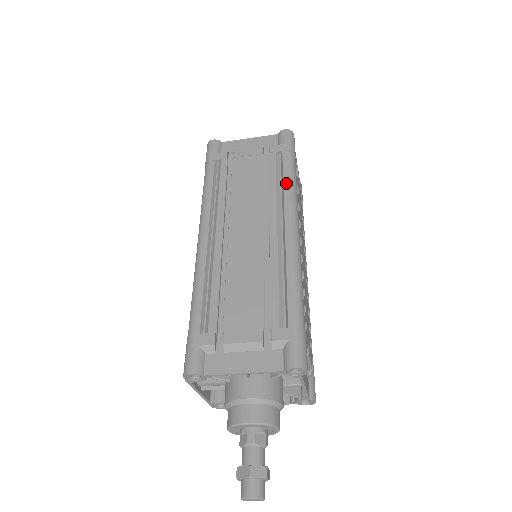
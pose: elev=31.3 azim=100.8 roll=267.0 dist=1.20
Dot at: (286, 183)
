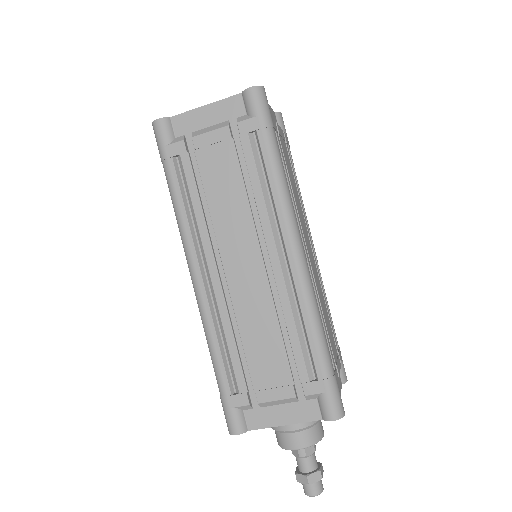
Dot at: (274, 187)
